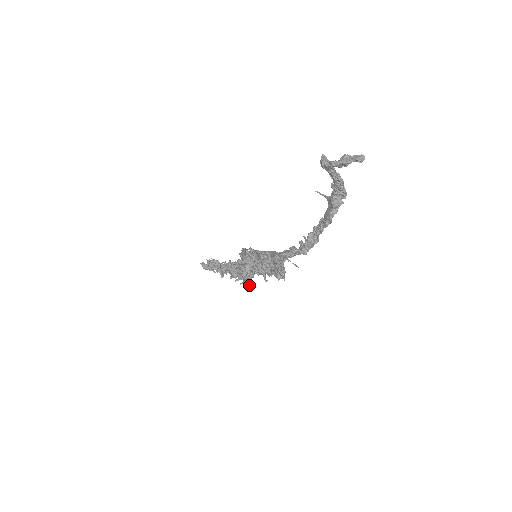
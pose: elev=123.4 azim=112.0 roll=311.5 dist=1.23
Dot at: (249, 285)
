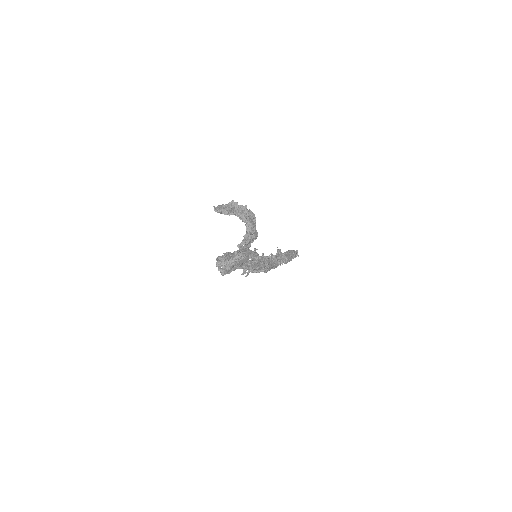
Dot at: (247, 274)
